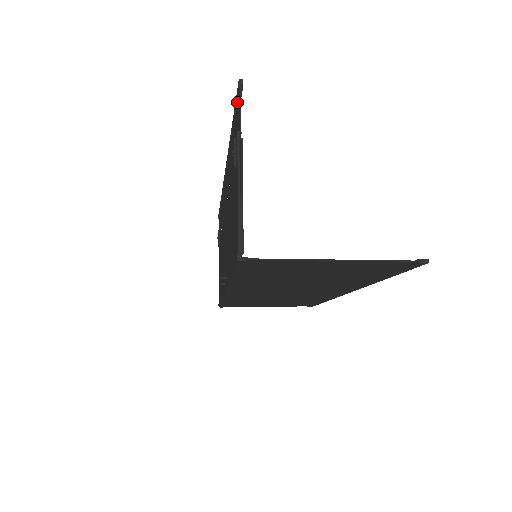
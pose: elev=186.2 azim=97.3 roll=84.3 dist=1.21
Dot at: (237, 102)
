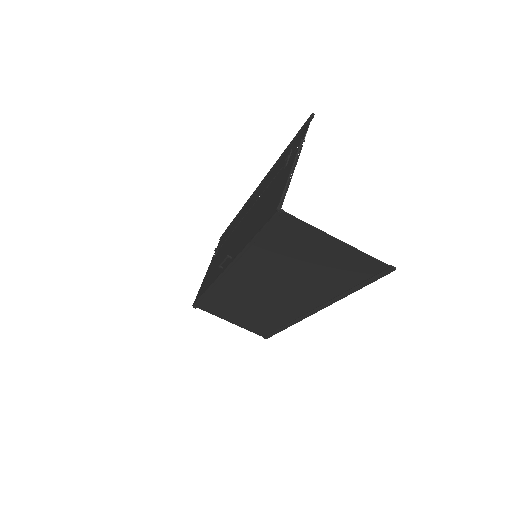
Dot at: (303, 129)
